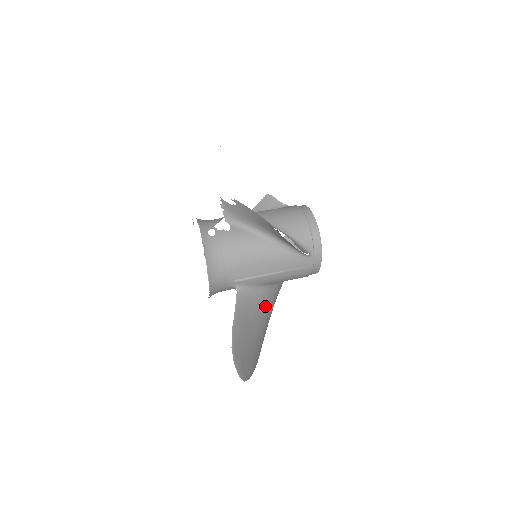
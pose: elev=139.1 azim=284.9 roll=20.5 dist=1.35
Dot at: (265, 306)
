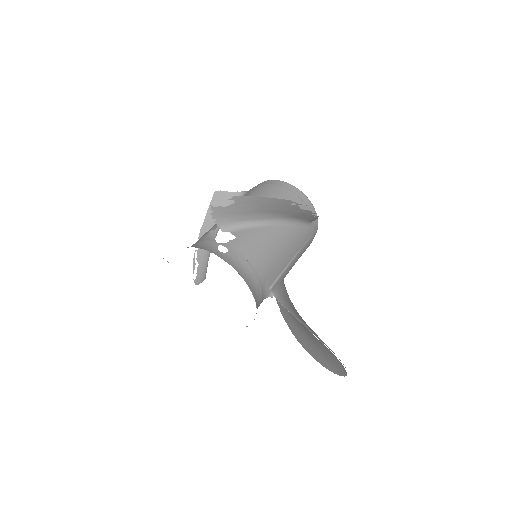
Dot at: occluded
